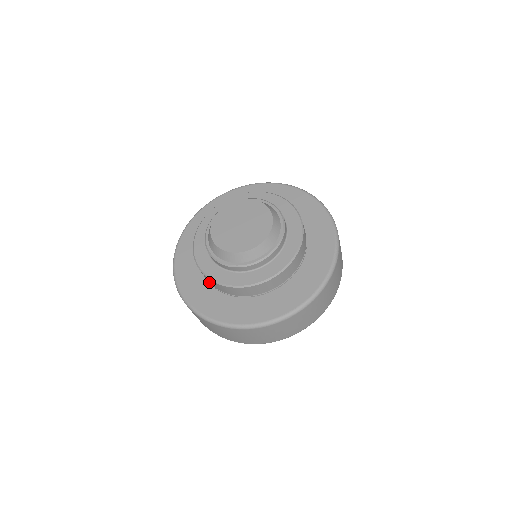
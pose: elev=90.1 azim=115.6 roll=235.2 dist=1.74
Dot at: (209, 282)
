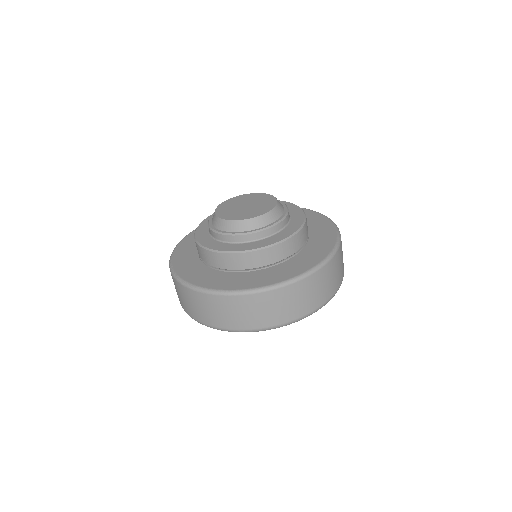
Dot at: (221, 266)
